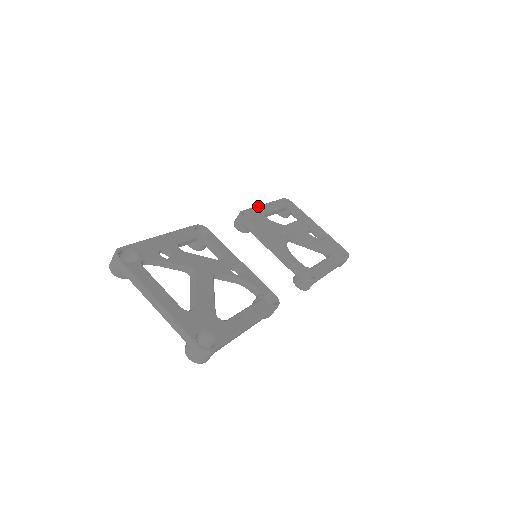
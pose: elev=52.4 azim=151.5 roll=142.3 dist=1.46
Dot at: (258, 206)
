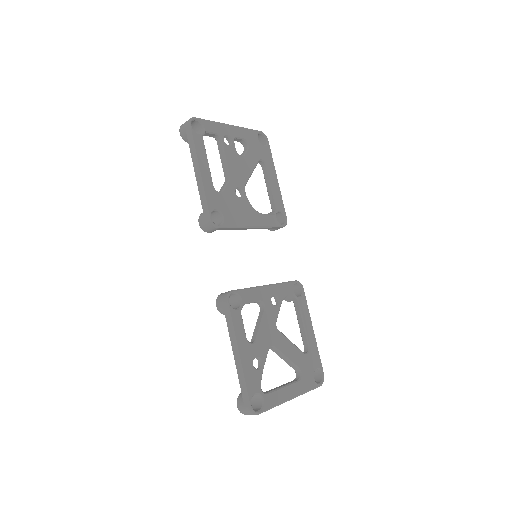
Dot at: (203, 186)
